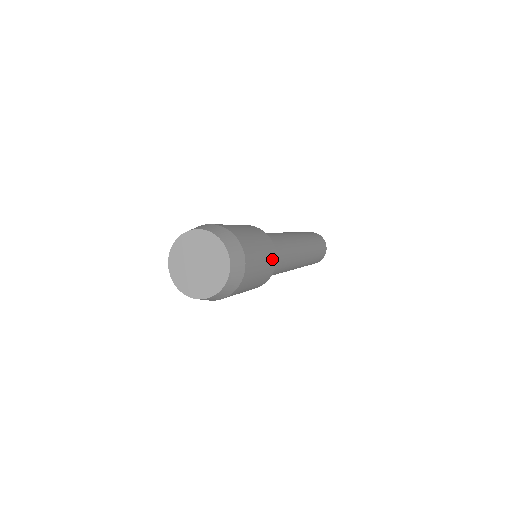
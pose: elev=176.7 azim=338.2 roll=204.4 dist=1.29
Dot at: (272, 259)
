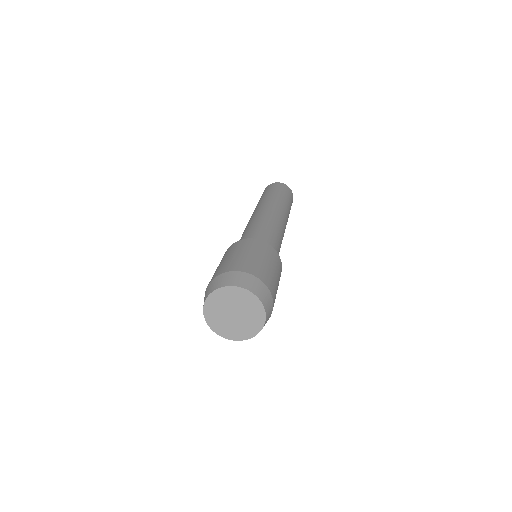
Dot at: occluded
